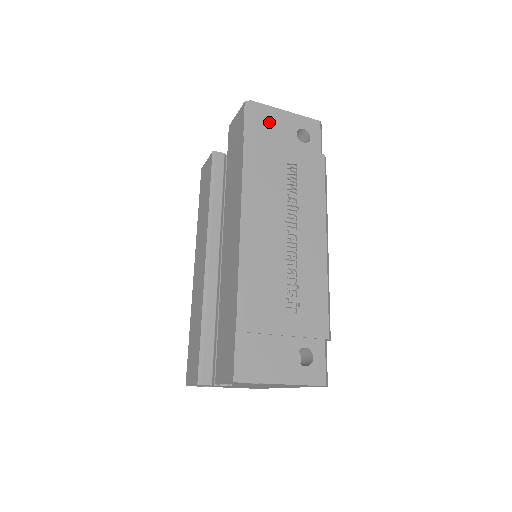
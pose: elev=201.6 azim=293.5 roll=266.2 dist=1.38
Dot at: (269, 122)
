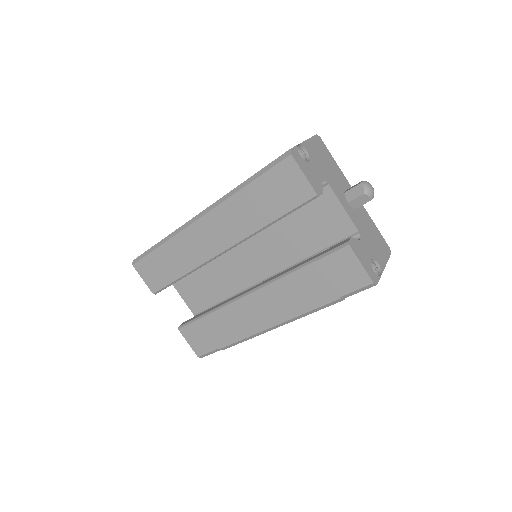
Dot at: occluded
